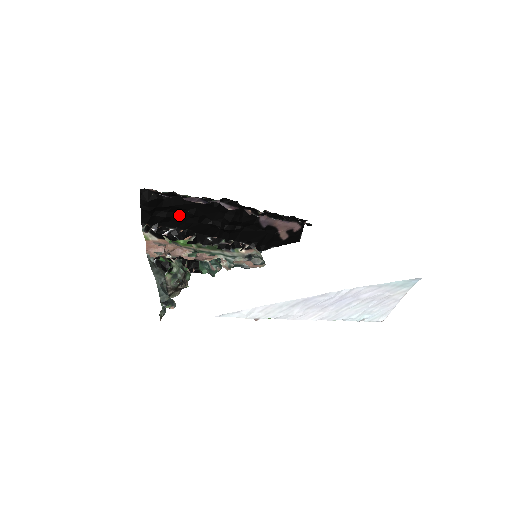
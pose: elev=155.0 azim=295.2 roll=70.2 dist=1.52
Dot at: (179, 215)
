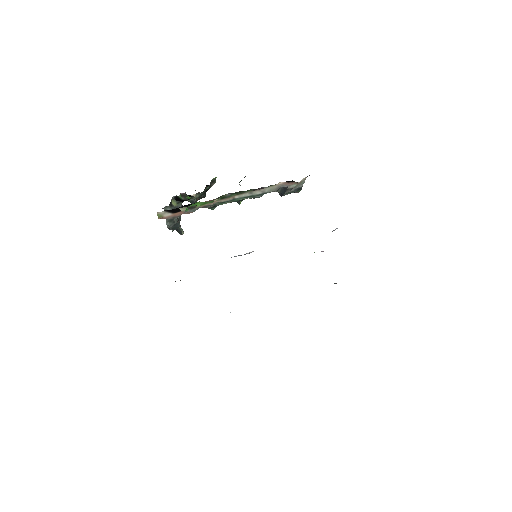
Dot at: occluded
